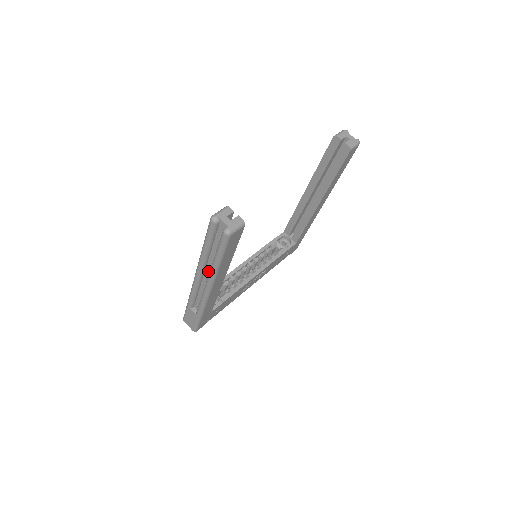
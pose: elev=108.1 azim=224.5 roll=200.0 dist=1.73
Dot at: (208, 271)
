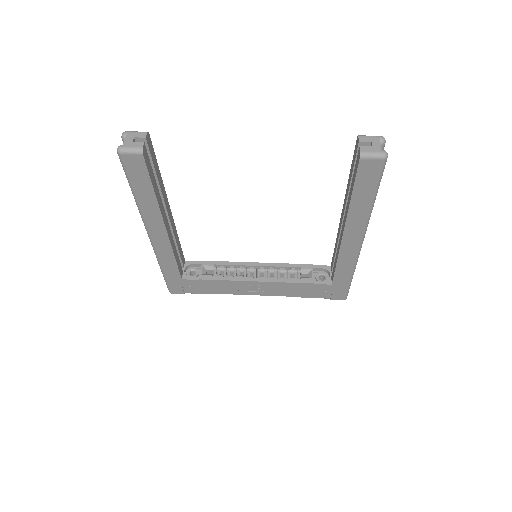
Dot at: occluded
